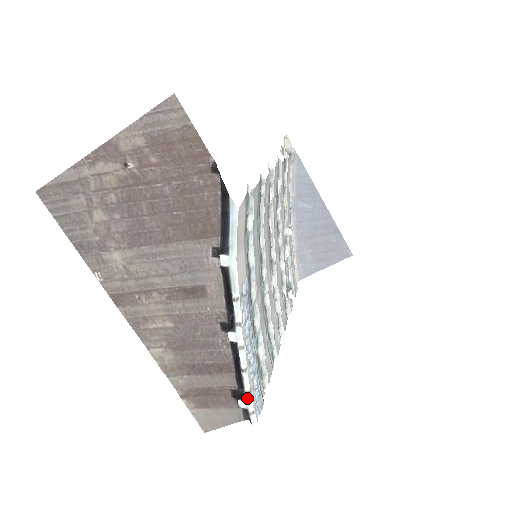
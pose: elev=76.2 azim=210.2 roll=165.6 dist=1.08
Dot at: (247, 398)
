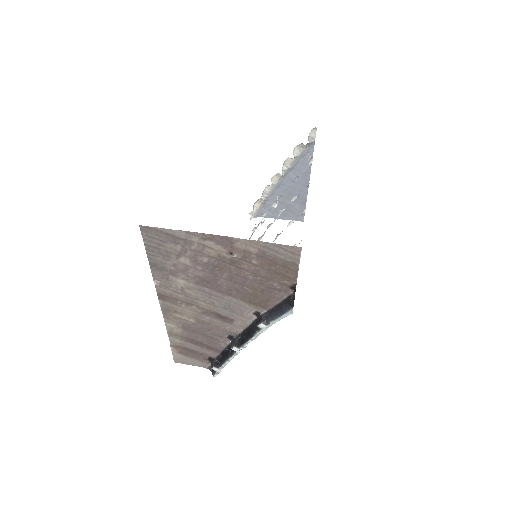
Dot at: (220, 369)
